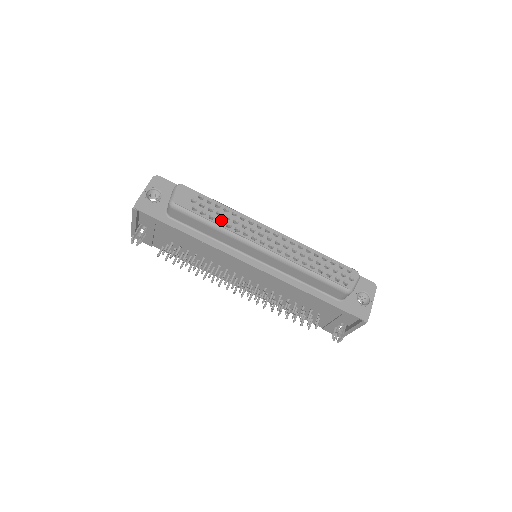
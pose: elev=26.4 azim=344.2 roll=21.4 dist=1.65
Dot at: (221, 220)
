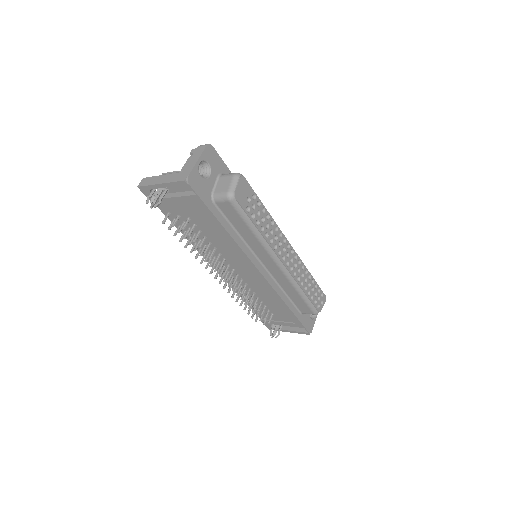
Dot at: (262, 227)
